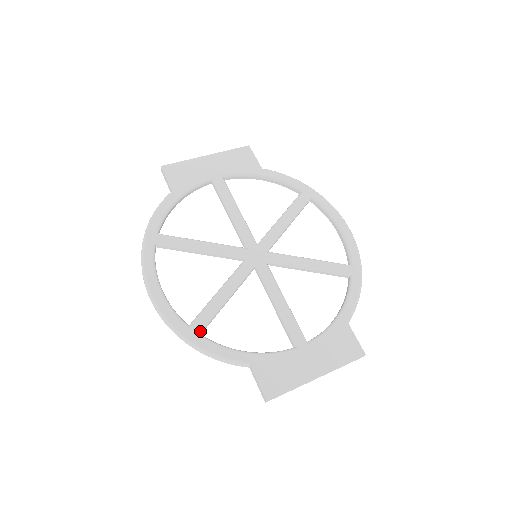
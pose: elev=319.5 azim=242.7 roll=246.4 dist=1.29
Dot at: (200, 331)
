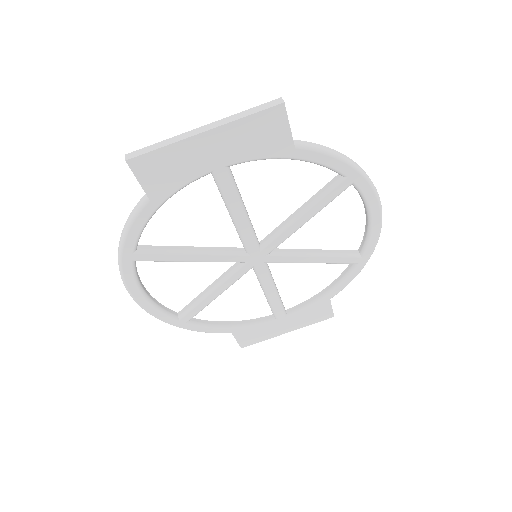
Dot at: (189, 321)
